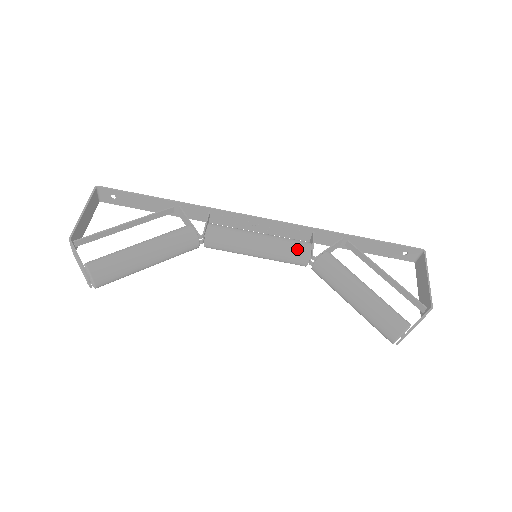
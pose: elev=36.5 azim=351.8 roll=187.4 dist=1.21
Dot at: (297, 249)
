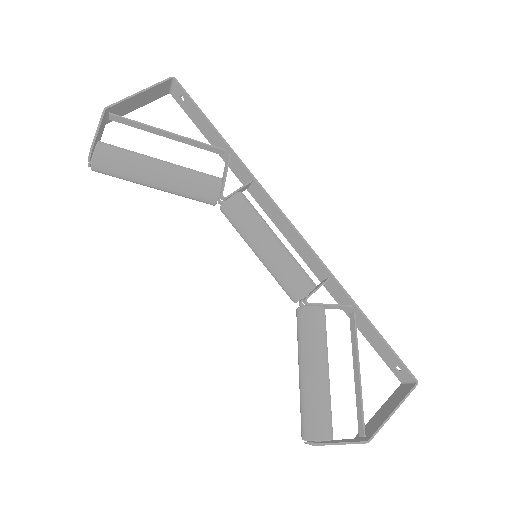
Dot at: (296, 282)
